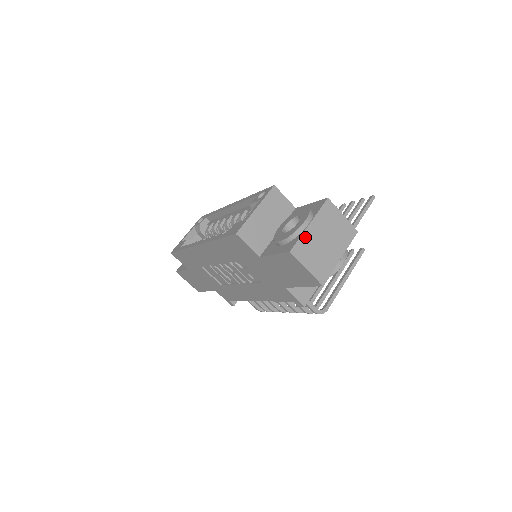
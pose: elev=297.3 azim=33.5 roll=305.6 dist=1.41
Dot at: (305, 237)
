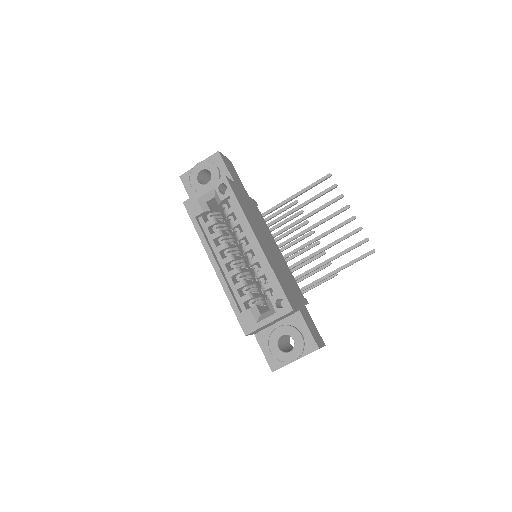
Dot at: occluded
